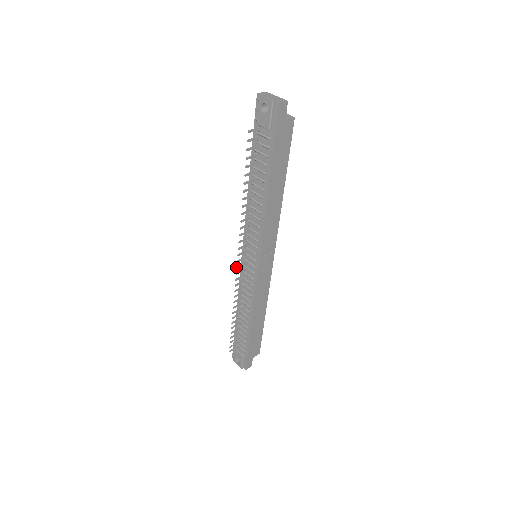
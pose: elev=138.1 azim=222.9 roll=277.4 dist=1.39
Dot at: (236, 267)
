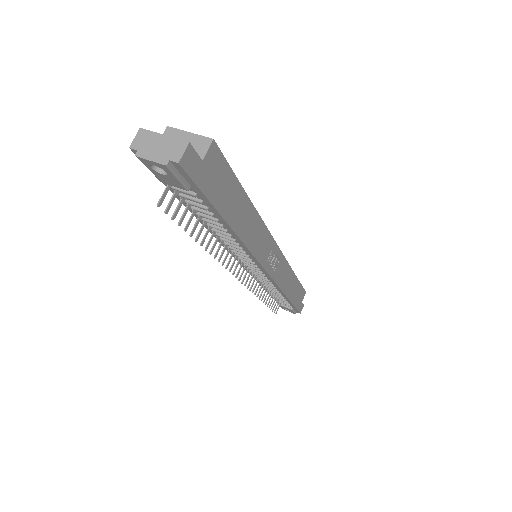
Dot at: (241, 283)
